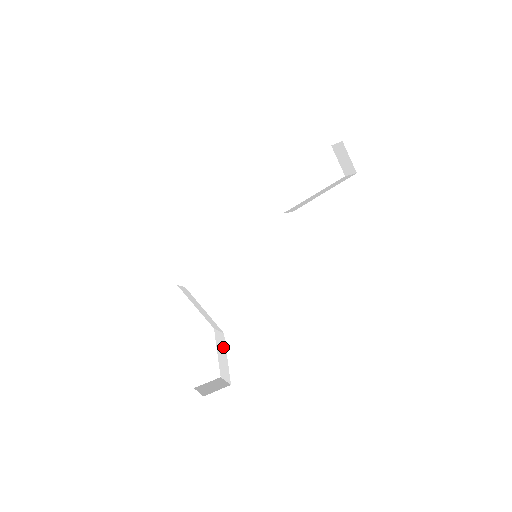
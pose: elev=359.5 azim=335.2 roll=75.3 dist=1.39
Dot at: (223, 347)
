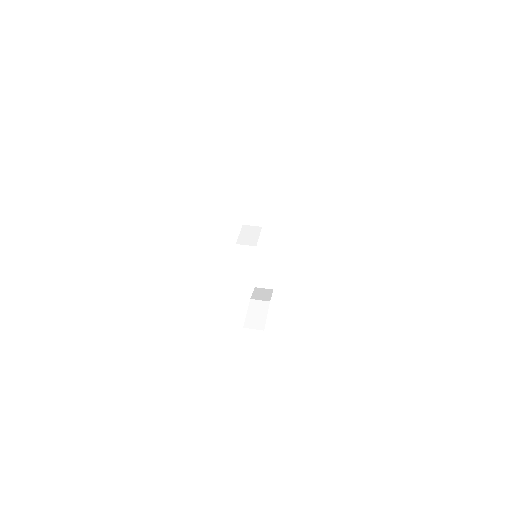
Dot at: occluded
